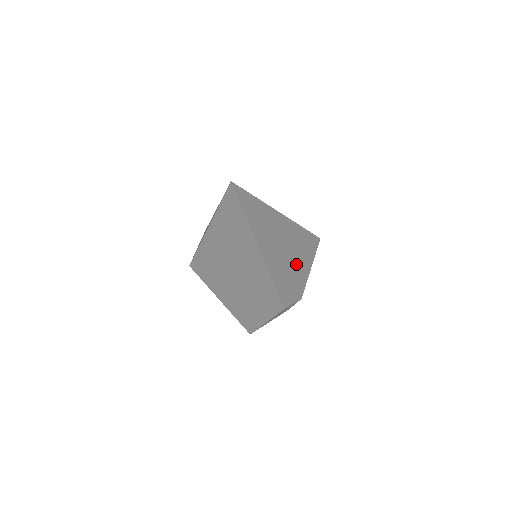
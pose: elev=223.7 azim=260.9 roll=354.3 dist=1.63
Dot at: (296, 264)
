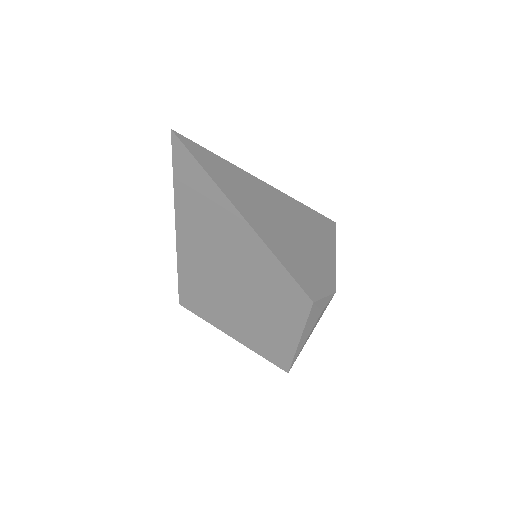
Dot at: (311, 247)
